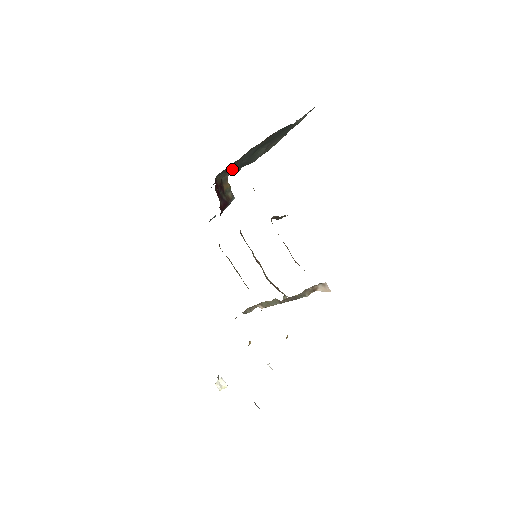
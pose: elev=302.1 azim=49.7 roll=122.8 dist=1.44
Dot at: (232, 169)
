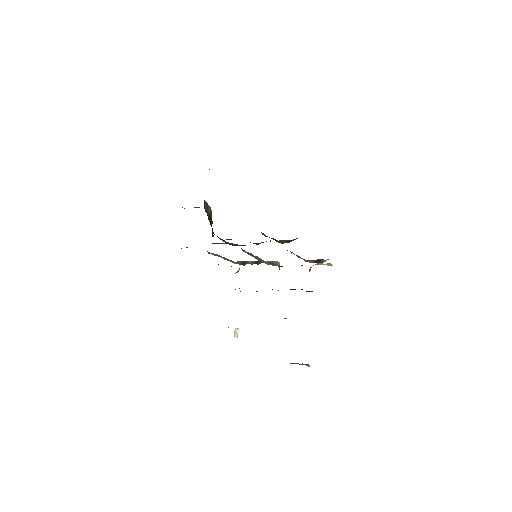
Dot at: occluded
